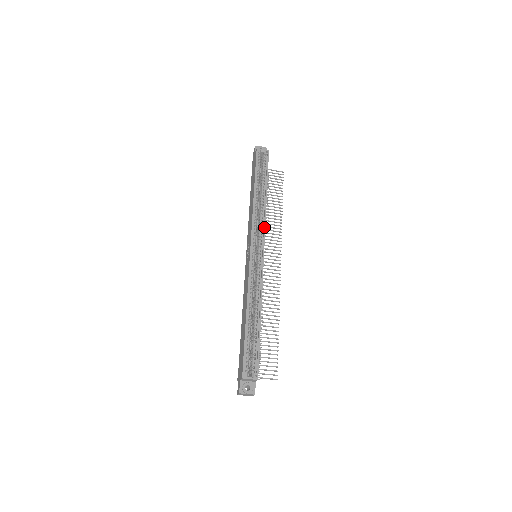
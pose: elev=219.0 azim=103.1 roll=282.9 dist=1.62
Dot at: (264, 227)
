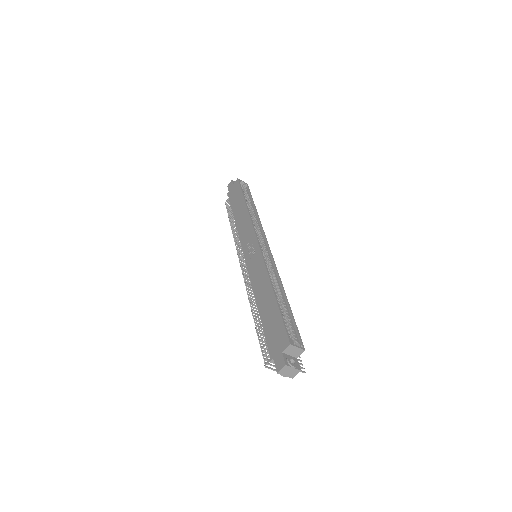
Dot at: (263, 231)
